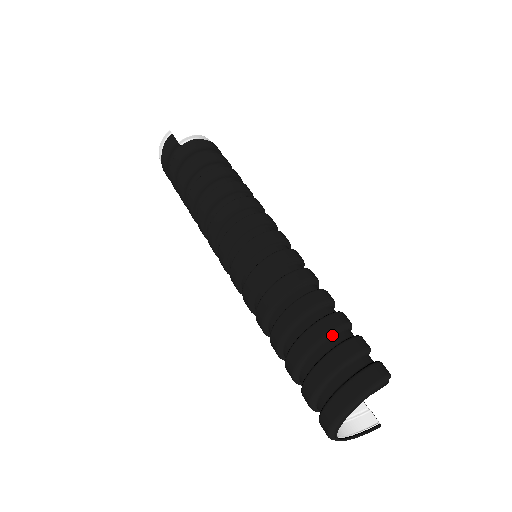
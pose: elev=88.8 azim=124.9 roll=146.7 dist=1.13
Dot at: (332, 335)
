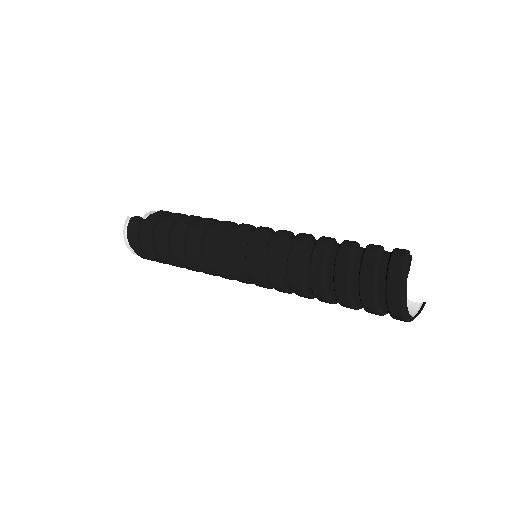
Dot at: (356, 248)
